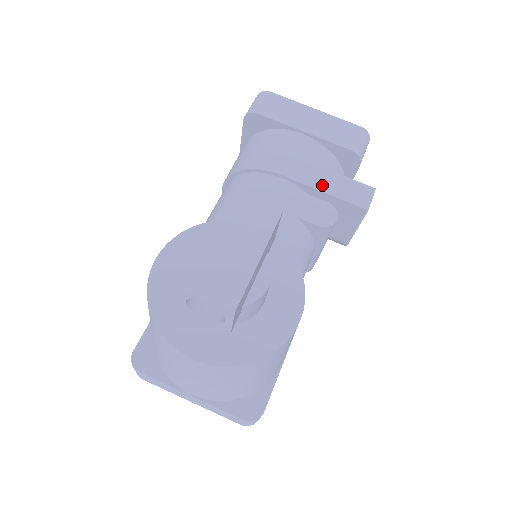
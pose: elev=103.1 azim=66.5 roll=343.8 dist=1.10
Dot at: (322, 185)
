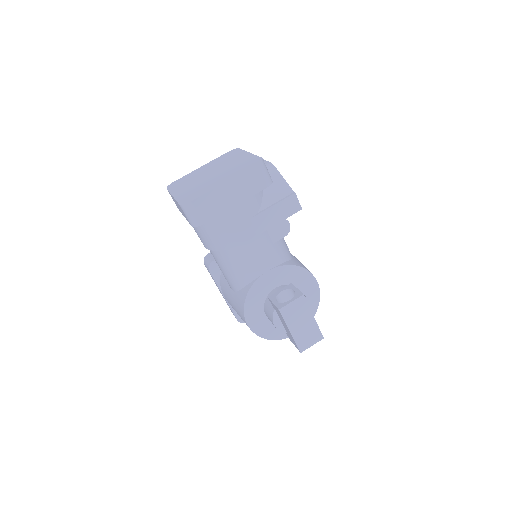
Dot at: (272, 222)
